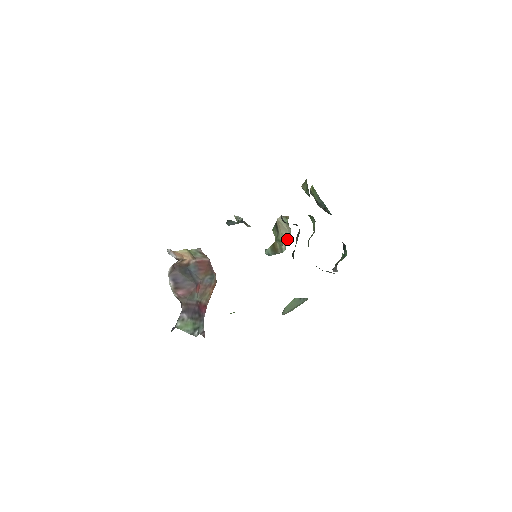
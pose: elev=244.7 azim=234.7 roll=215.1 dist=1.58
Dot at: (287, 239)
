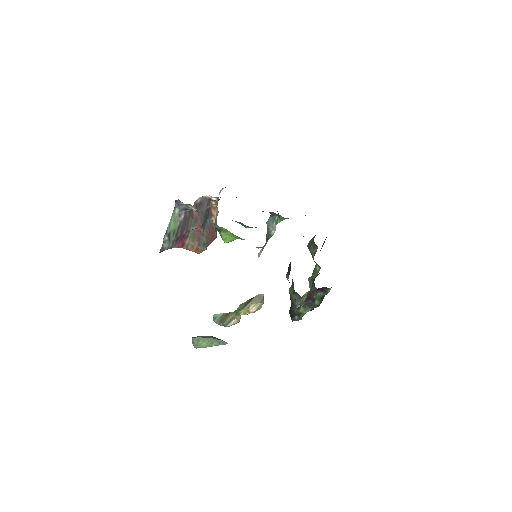
Dot at: (250, 310)
